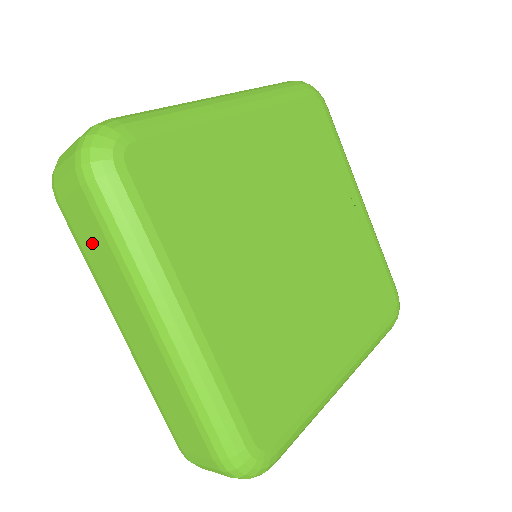
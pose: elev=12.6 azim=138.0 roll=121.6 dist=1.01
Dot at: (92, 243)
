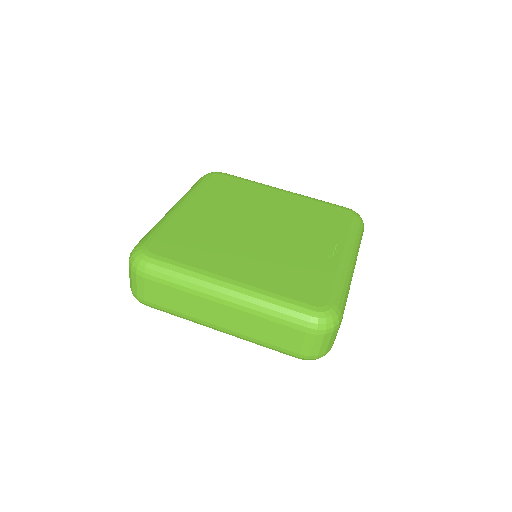
Dot at: occluded
